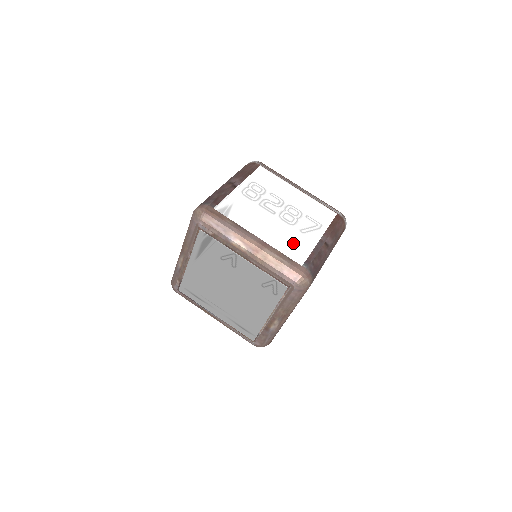
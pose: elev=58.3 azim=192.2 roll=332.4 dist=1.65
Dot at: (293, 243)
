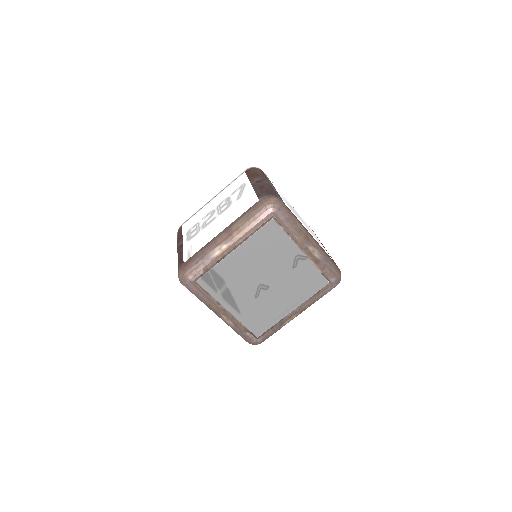
Dot at: (241, 206)
